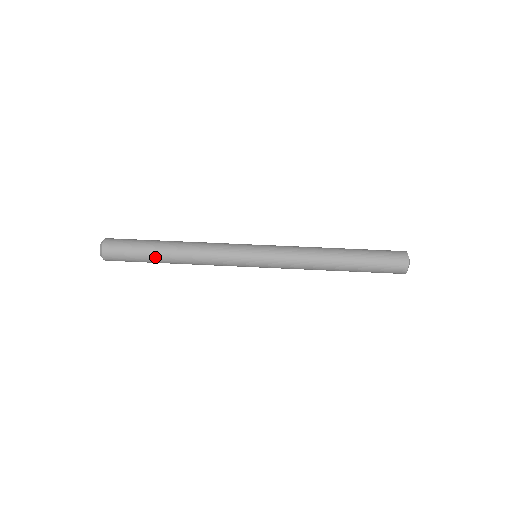
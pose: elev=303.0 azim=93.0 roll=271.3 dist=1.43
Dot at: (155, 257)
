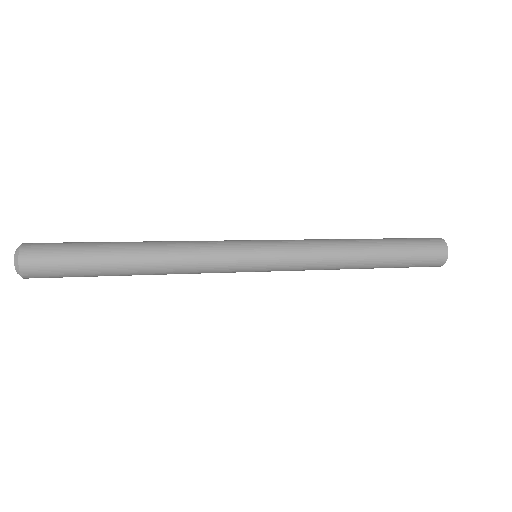
Dot at: (109, 268)
